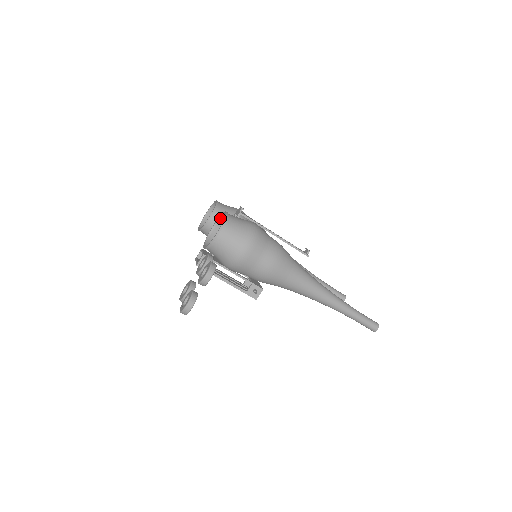
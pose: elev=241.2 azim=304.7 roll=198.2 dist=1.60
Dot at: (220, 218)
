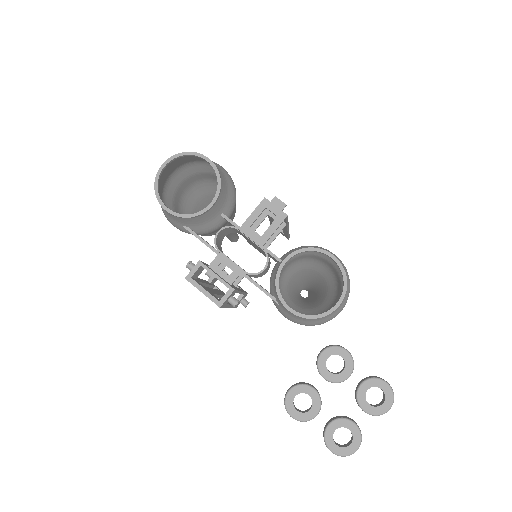
Dot at: occluded
